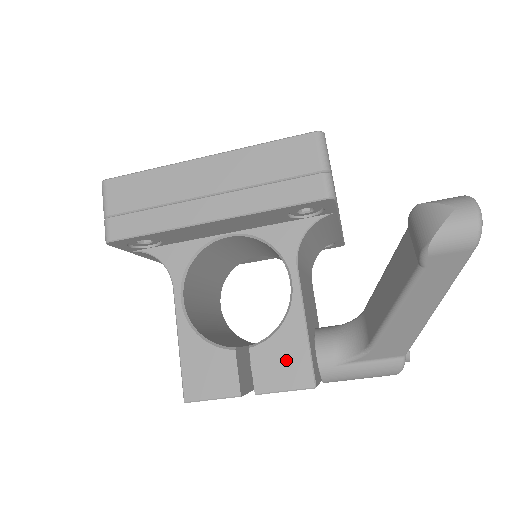
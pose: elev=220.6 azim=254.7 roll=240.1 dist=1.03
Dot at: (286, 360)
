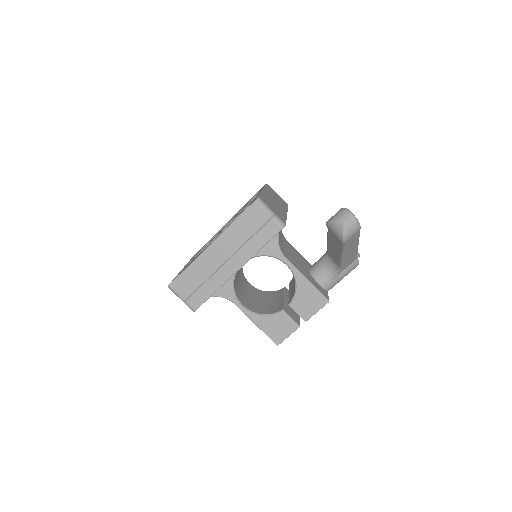
Dot at: (309, 299)
